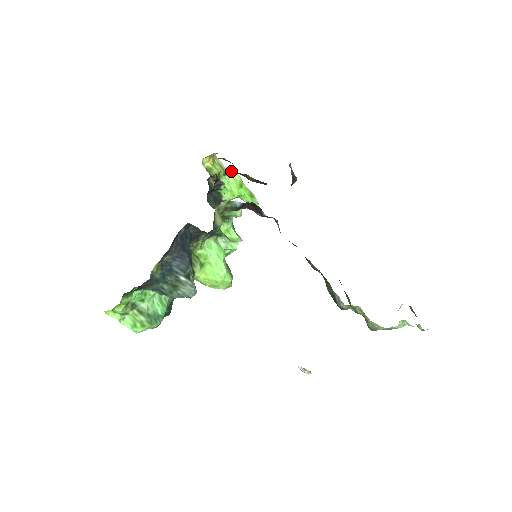
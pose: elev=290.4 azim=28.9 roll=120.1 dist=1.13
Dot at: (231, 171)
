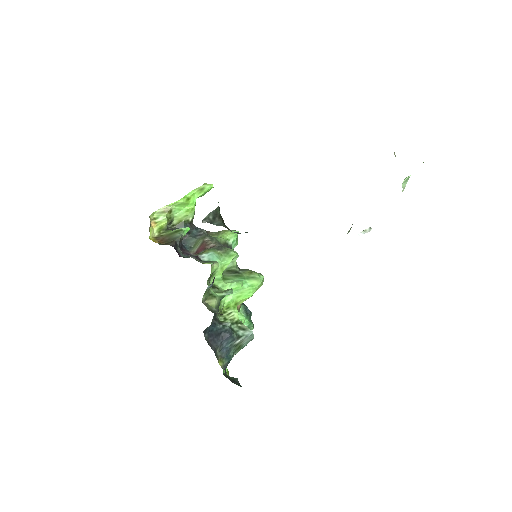
Dot at: (170, 205)
